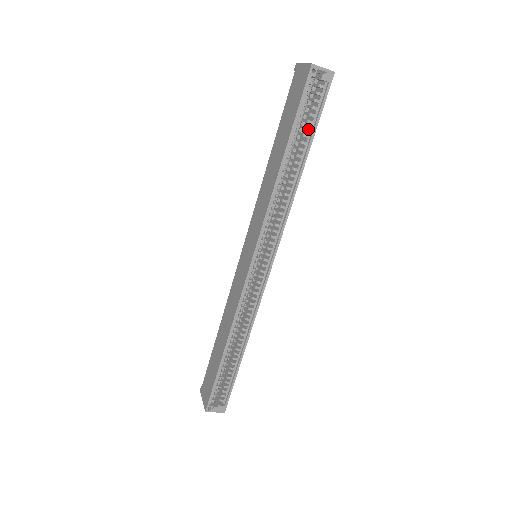
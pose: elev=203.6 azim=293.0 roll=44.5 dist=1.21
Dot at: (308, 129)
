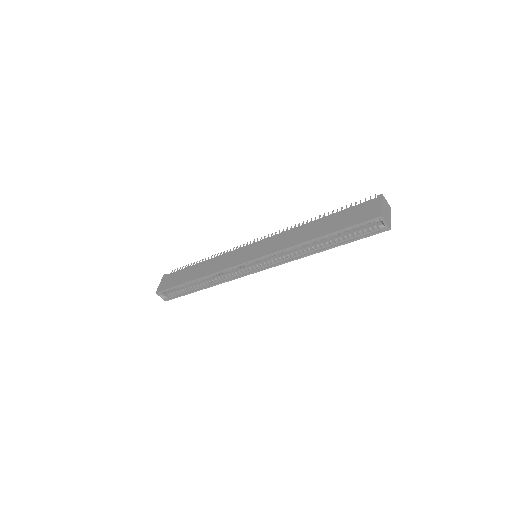
Dot at: (346, 238)
